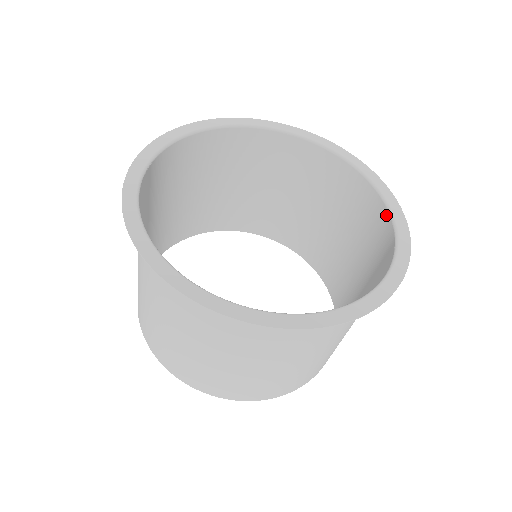
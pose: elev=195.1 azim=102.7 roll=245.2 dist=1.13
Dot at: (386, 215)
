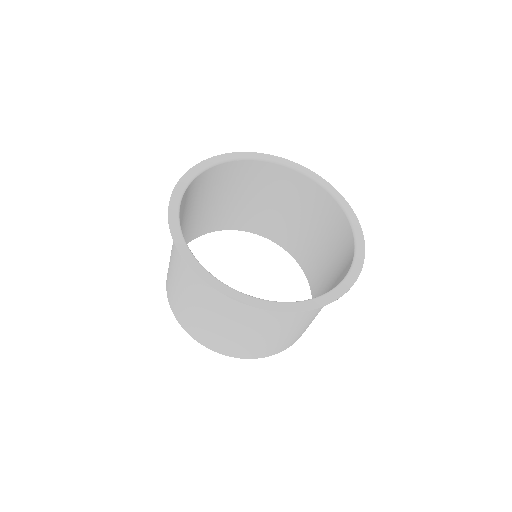
Dot at: (326, 194)
